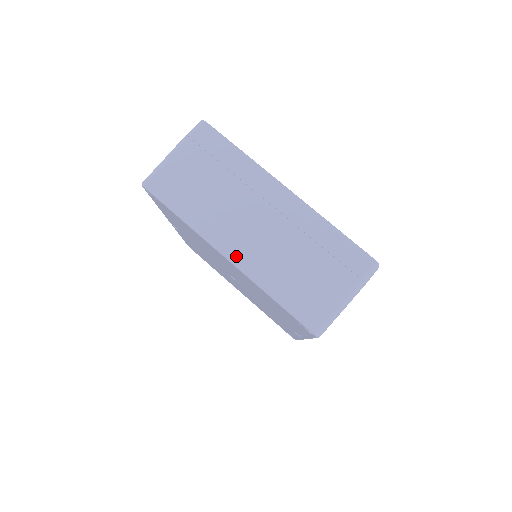
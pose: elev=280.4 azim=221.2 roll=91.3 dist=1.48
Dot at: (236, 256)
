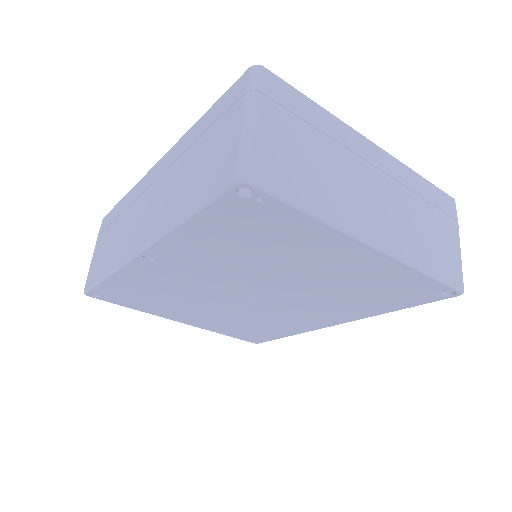
Dot at: (382, 241)
